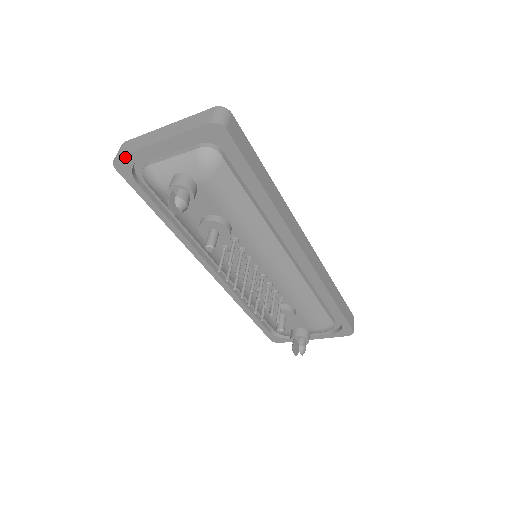
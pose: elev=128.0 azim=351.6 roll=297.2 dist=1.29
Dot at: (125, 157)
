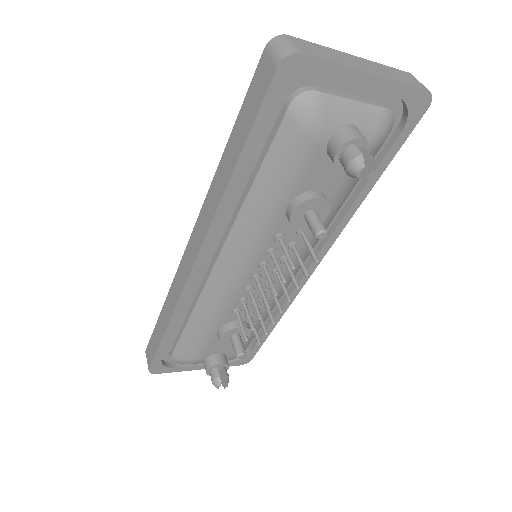
Dot at: (311, 61)
